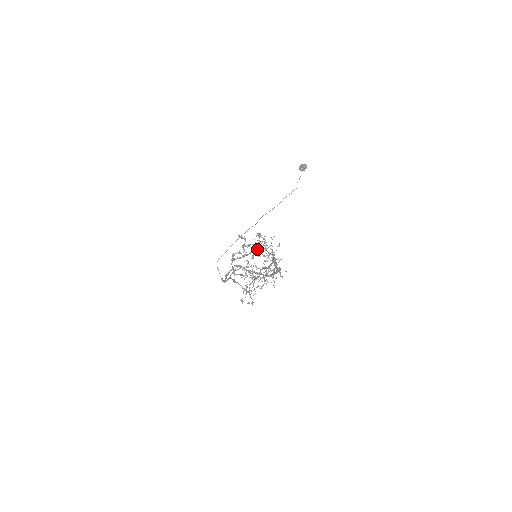
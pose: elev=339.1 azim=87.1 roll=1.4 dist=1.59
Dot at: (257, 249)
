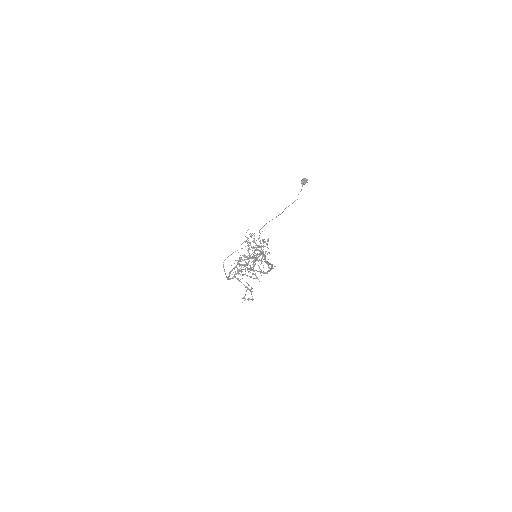
Dot at: occluded
